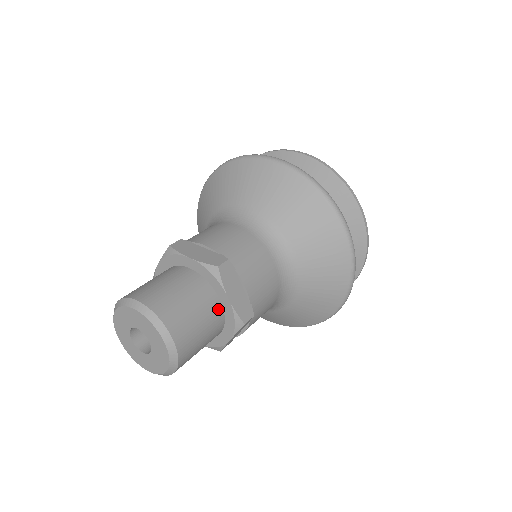
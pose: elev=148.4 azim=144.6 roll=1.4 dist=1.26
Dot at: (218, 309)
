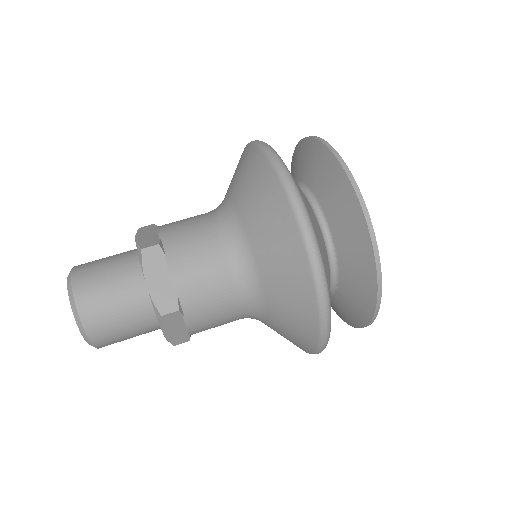
Dot at: (155, 327)
